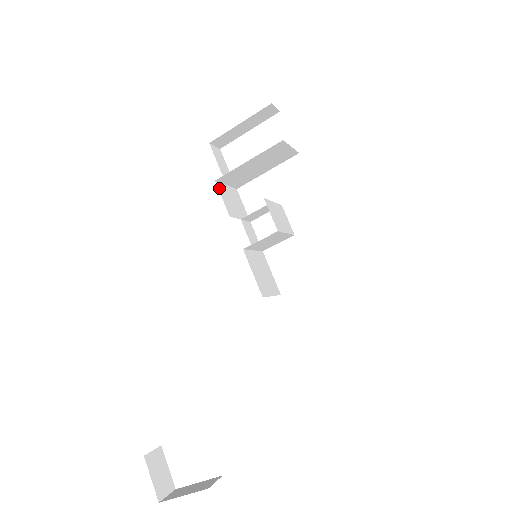
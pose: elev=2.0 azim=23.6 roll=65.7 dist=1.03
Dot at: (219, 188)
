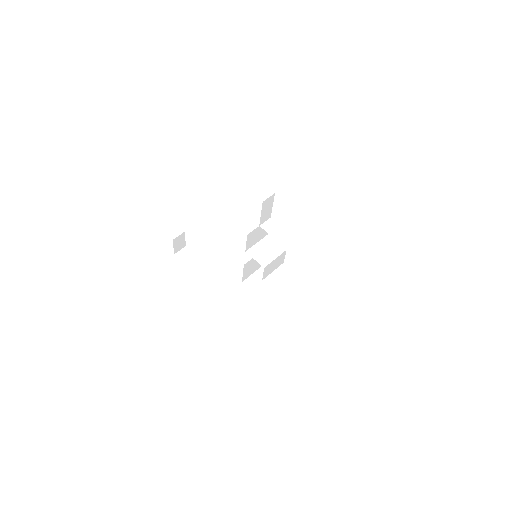
Dot at: (248, 237)
